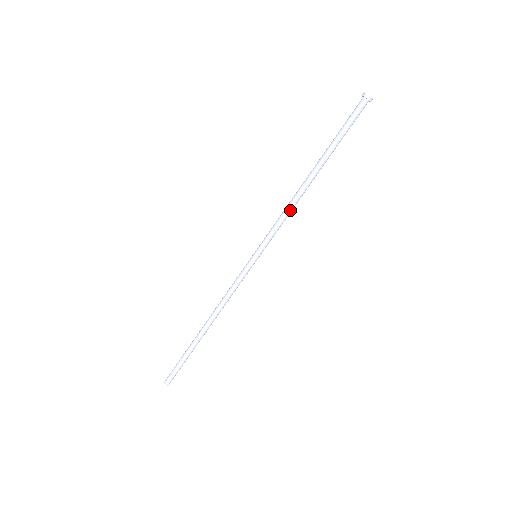
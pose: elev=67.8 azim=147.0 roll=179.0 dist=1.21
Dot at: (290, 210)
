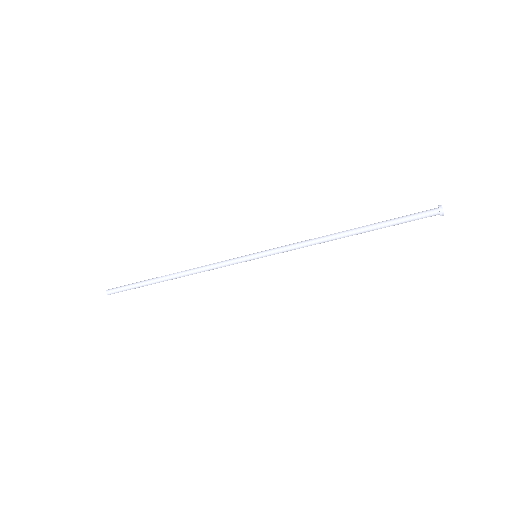
Dot at: occluded
